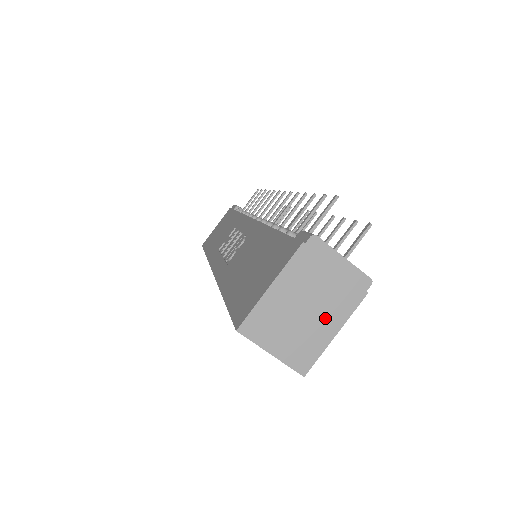
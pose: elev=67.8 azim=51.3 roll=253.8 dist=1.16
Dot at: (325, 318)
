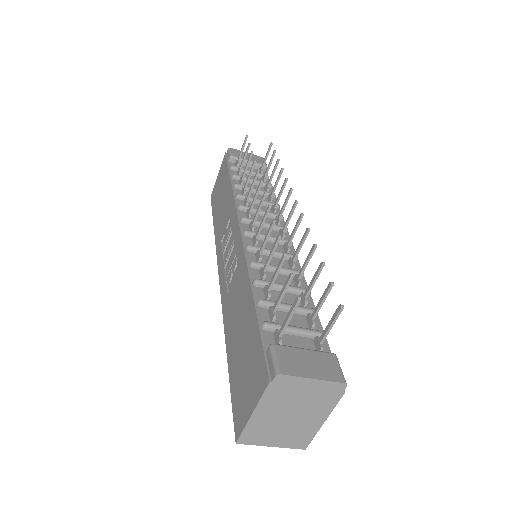
Dot at: (310, 417)
